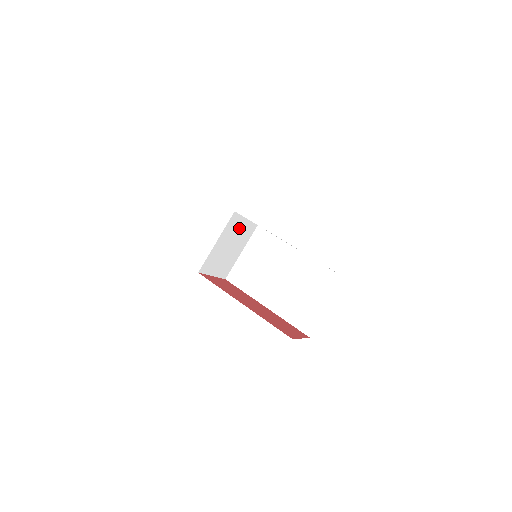
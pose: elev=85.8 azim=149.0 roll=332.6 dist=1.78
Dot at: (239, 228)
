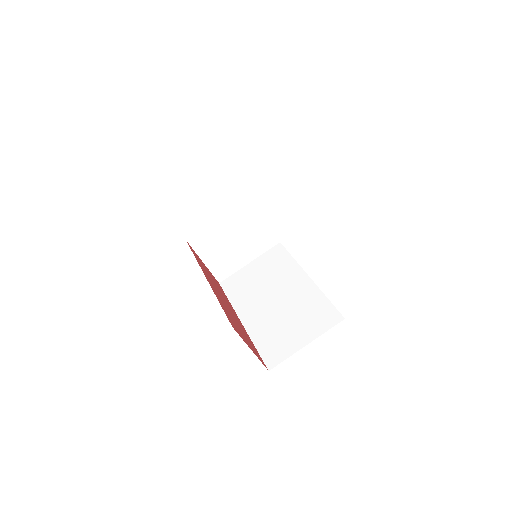
Dot at: (254, 225)
